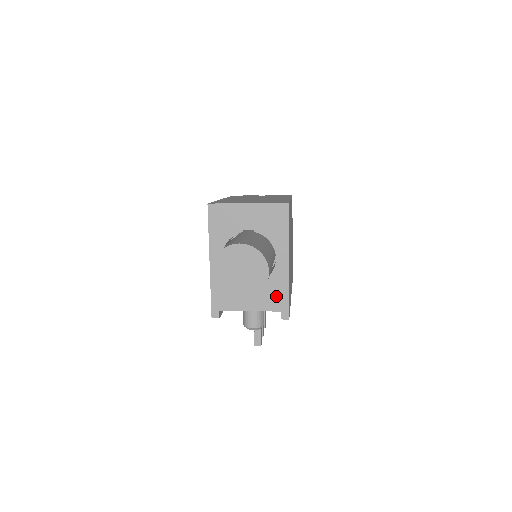
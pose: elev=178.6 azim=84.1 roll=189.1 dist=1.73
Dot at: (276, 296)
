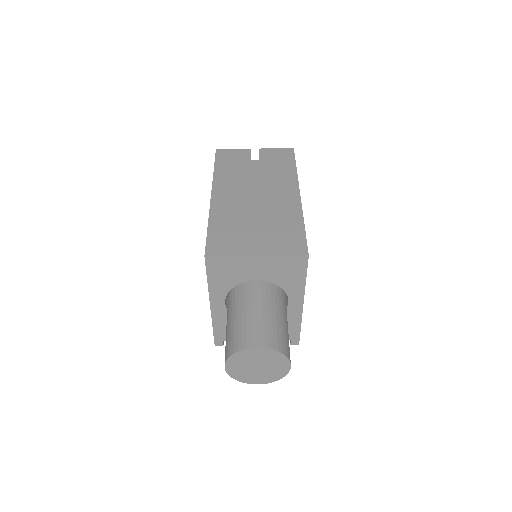
Dot at: occluded
